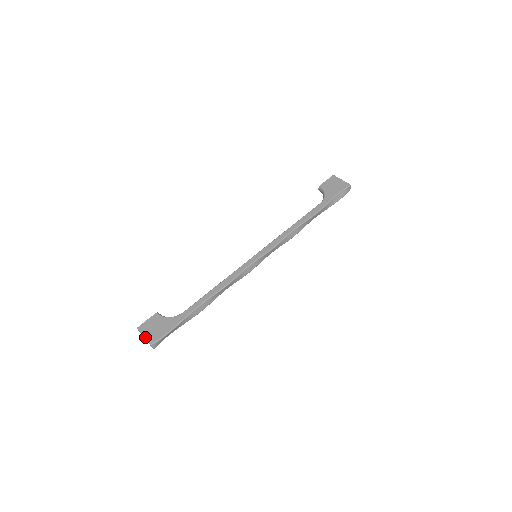
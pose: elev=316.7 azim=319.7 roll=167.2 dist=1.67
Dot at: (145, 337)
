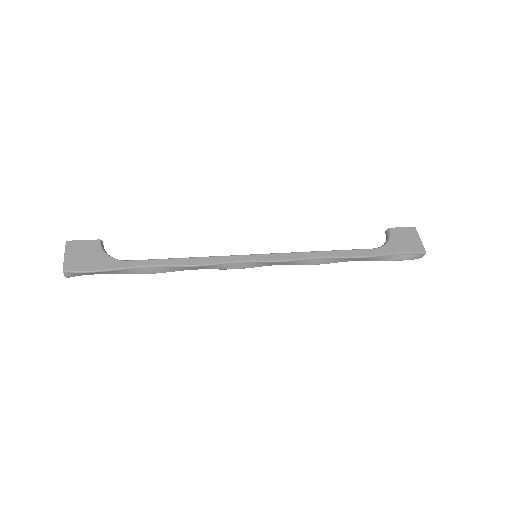
Dot at: (65, 258)
